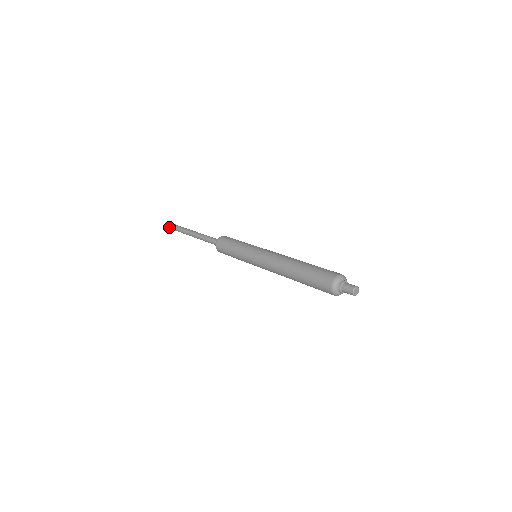
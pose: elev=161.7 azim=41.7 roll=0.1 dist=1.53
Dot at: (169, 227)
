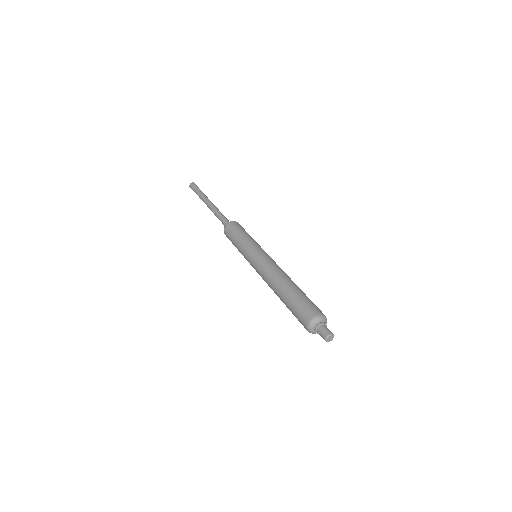
Dot at: (192, 188)
